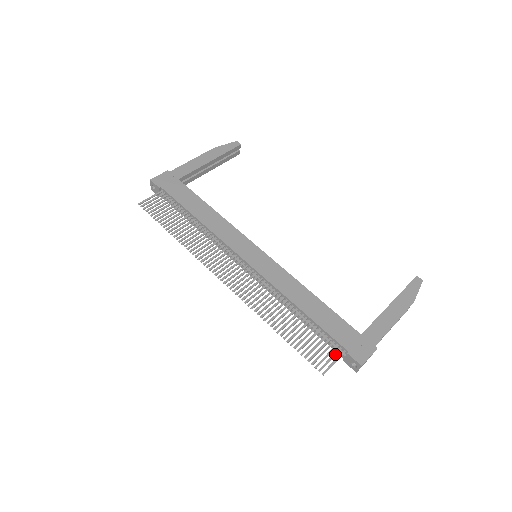
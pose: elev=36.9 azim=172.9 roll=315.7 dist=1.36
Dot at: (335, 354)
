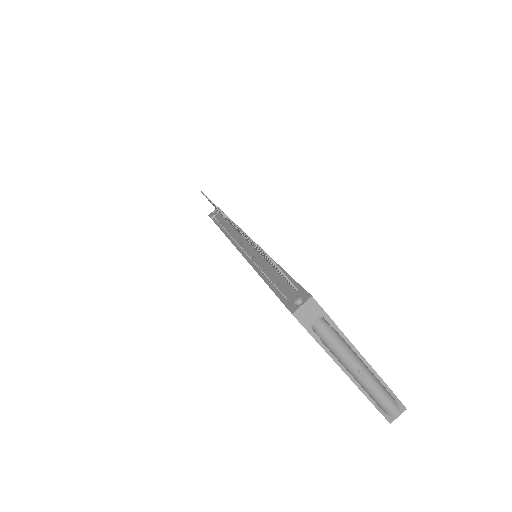
Dot at: (287, 277)
